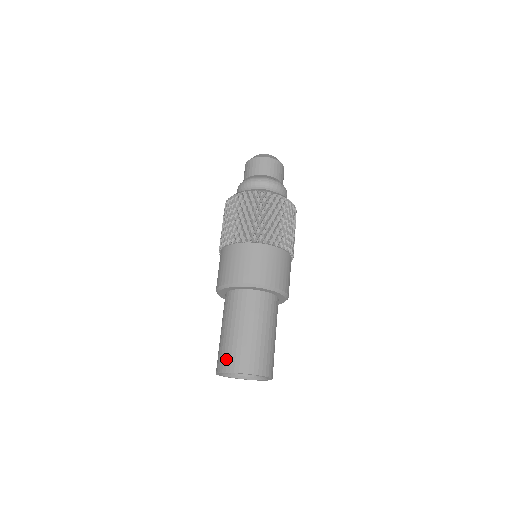
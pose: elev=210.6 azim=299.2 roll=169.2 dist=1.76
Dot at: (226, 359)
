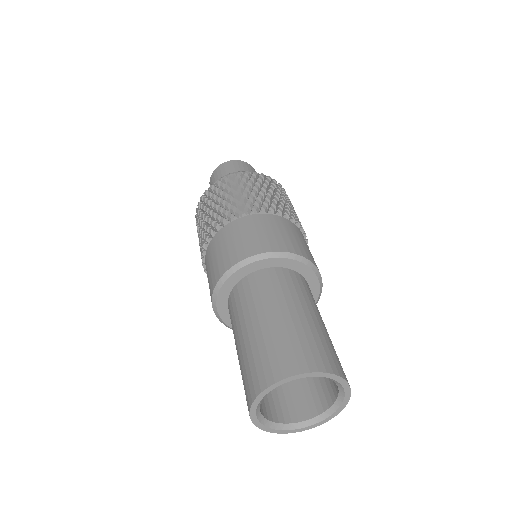
Dot at: (245, 389)
